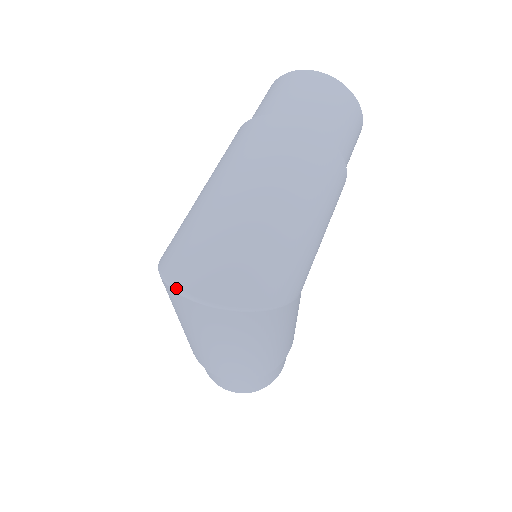
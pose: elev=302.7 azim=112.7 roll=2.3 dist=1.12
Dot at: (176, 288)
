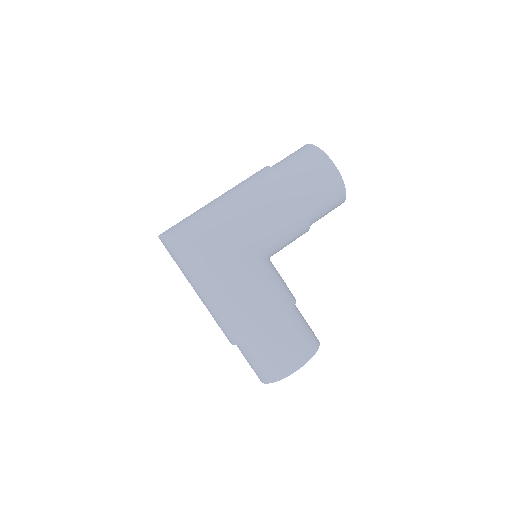
Dot at: occluded
